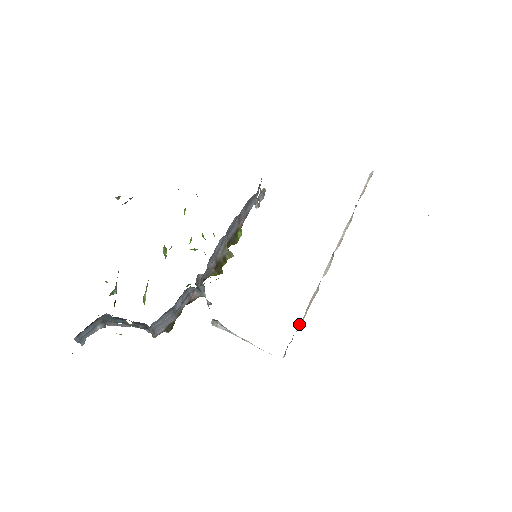
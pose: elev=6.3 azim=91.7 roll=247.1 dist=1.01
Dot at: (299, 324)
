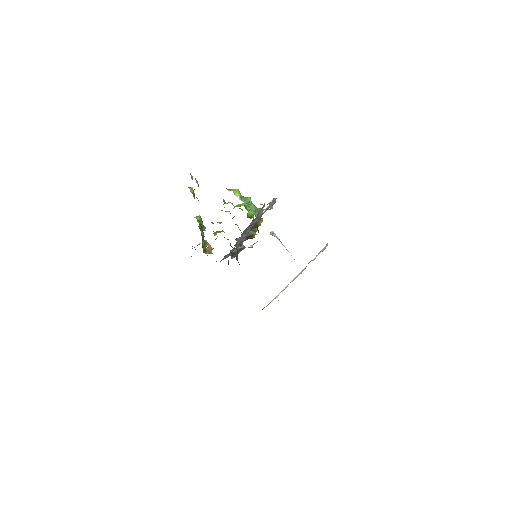
Dot at: (271, 301)
